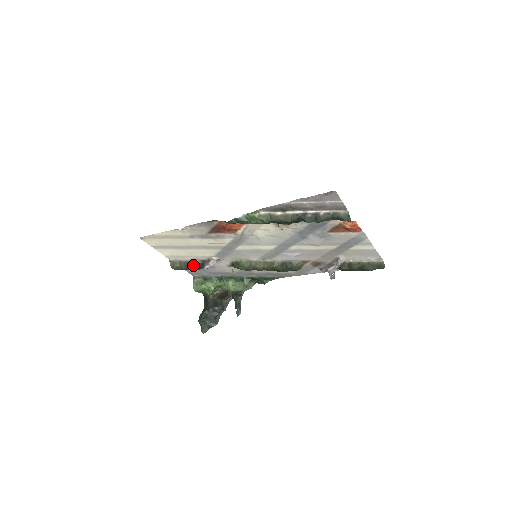
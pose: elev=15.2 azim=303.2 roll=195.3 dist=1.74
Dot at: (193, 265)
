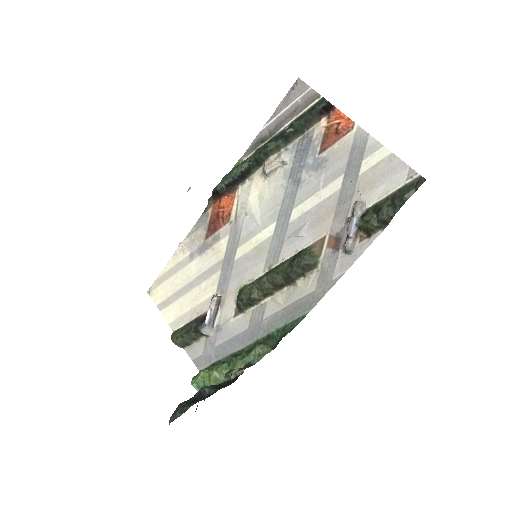
Dot at: (193, 322)
